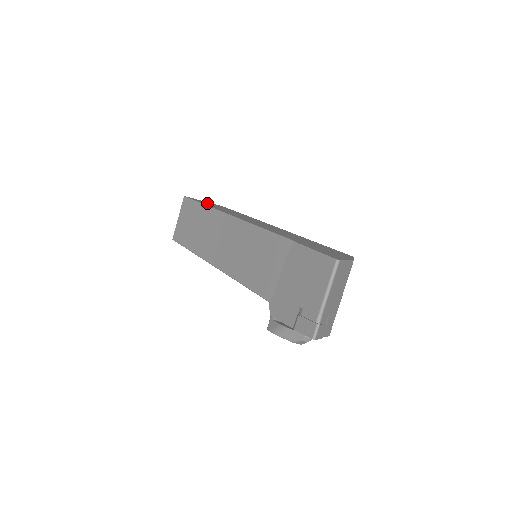
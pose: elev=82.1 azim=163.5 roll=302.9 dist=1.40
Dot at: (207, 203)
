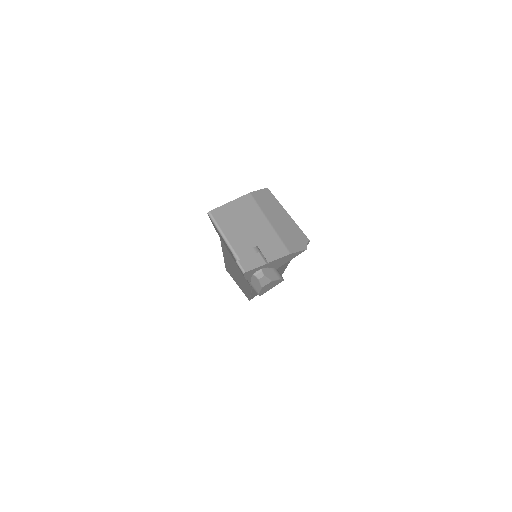
Dot at: occluded
